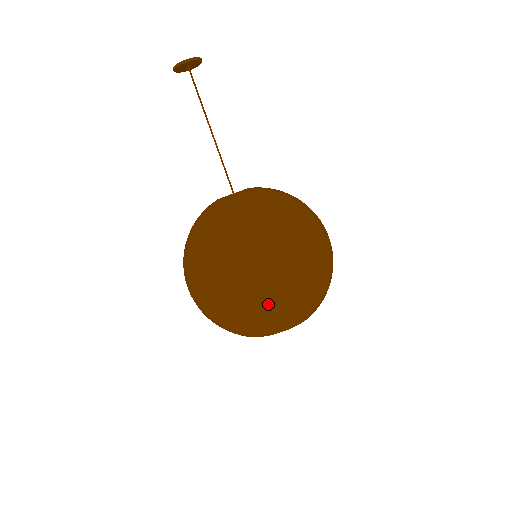
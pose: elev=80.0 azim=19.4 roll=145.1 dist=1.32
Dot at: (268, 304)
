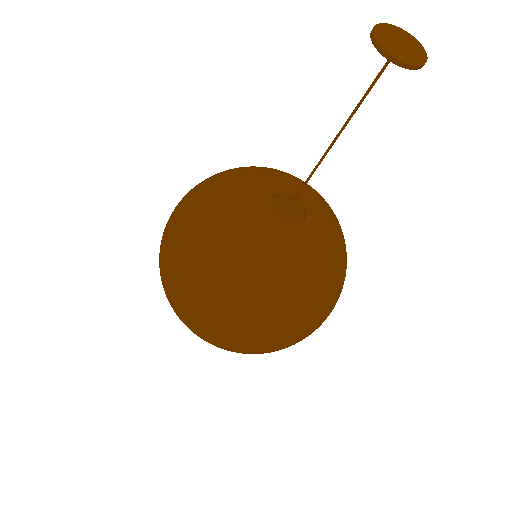
Dot at: occluded
